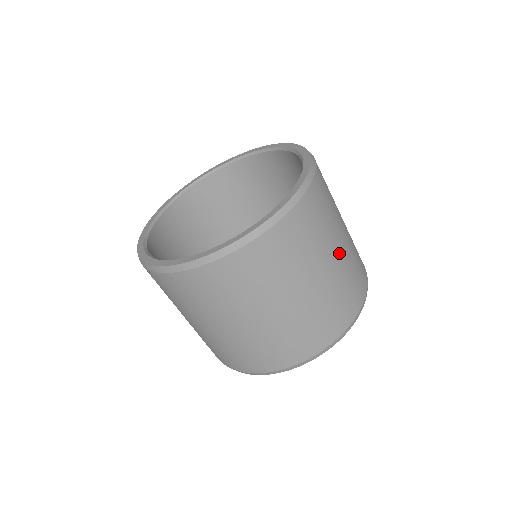
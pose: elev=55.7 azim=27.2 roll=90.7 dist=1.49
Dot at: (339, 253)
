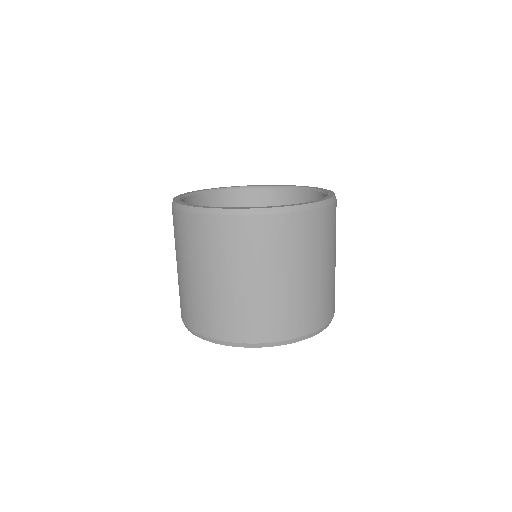
Dot at: occluded
